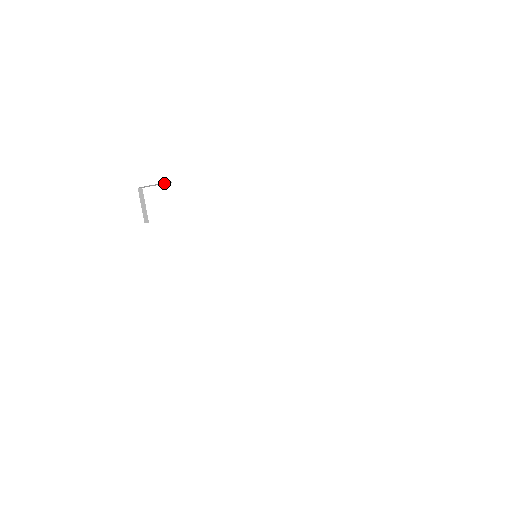
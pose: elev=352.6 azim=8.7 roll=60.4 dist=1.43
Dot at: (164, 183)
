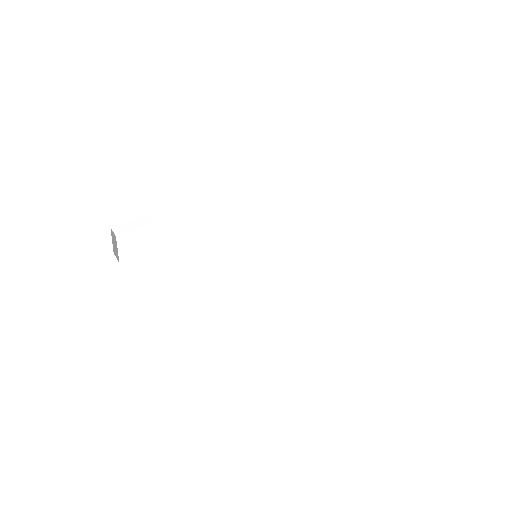
Dot at: (141, 224)
